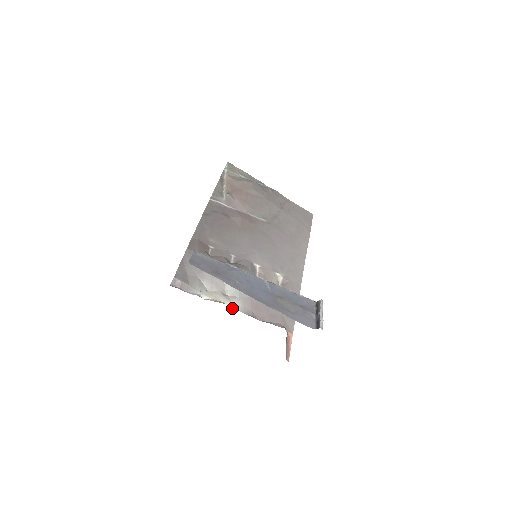
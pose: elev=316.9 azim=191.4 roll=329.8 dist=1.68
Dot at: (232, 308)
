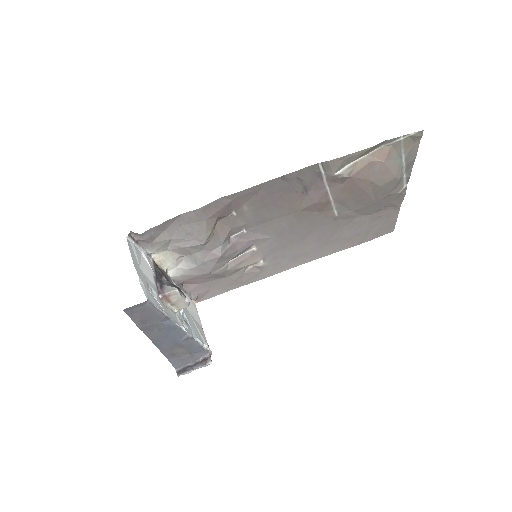
Dot at: (169, 273)
